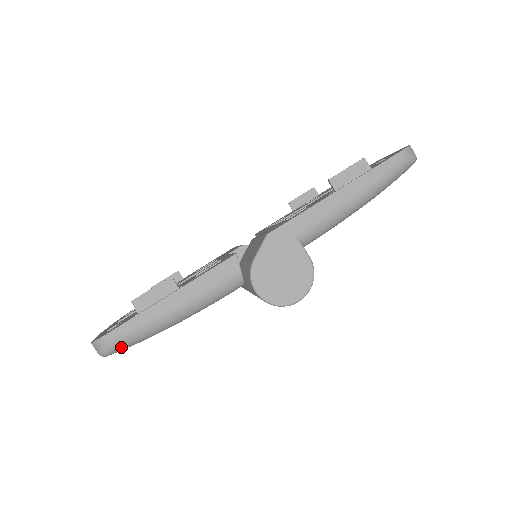
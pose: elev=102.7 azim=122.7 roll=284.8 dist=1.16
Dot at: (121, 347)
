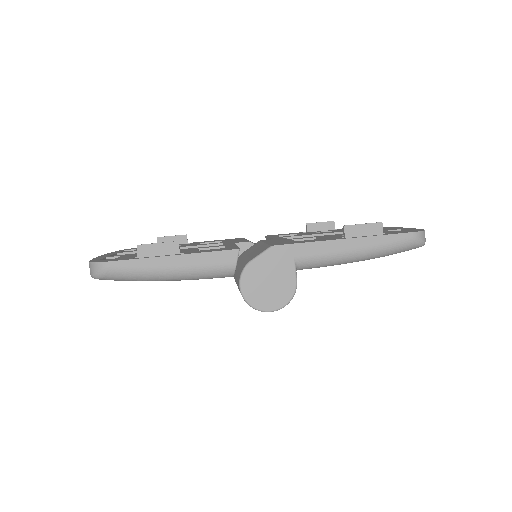
Dot at: (111, 278)
